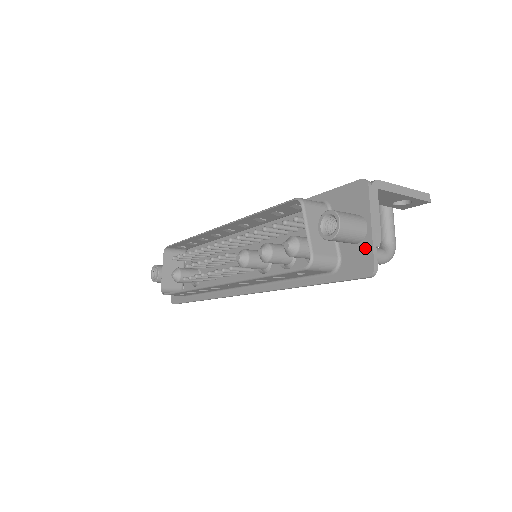
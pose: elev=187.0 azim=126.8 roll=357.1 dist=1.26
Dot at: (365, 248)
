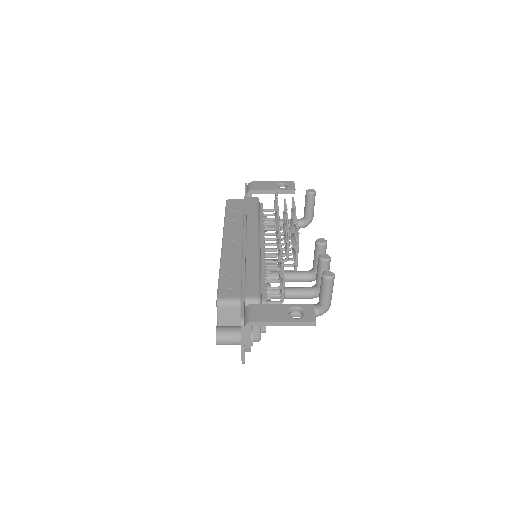
Dot at: occluded
